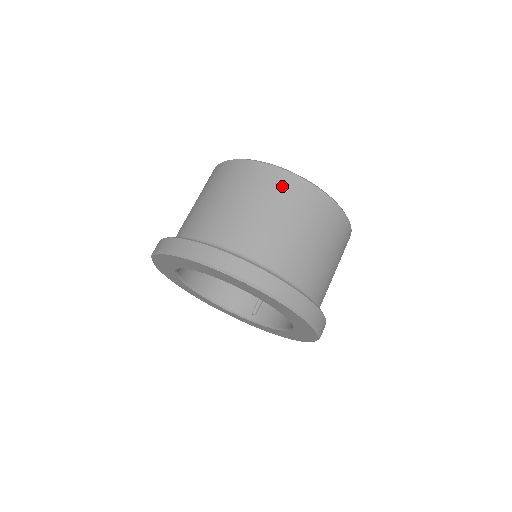
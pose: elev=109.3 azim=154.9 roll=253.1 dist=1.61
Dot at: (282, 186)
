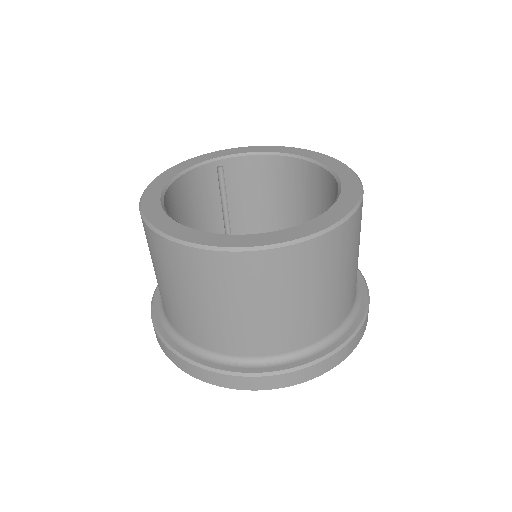
Dot at: (341, 246)
